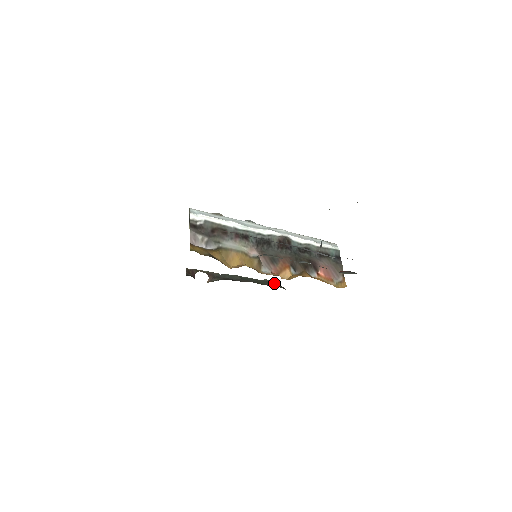
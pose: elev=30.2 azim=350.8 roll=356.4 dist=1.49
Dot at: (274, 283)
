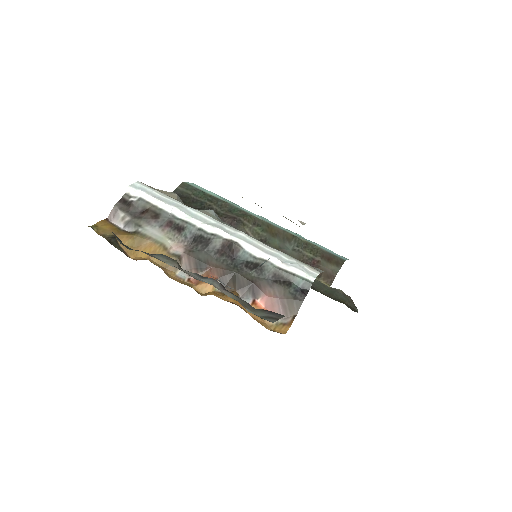
Dot at: (345, 297)
